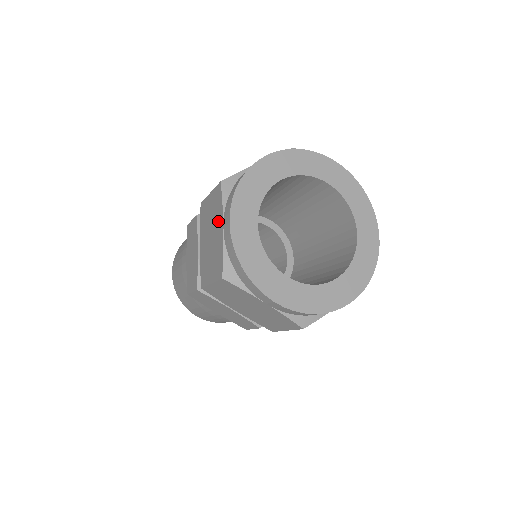
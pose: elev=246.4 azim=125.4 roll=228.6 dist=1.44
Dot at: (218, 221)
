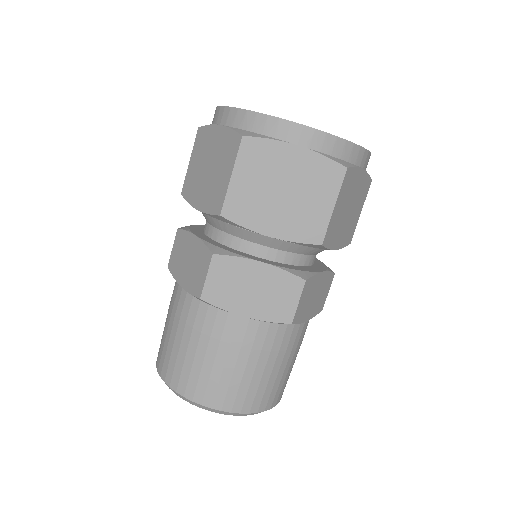
Dot at: (211, 139)
